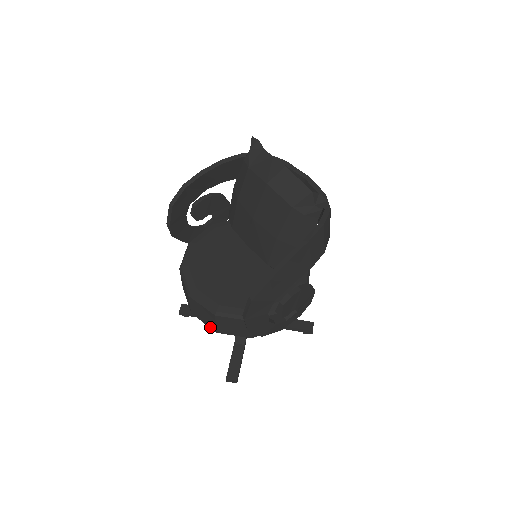
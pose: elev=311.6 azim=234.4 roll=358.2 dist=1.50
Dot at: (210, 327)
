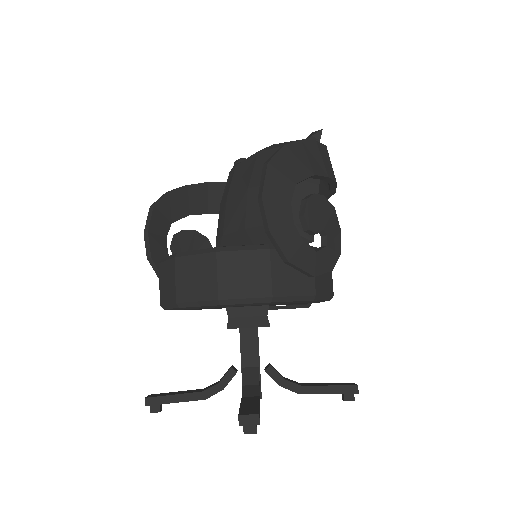
Dot at: (207, 298)
